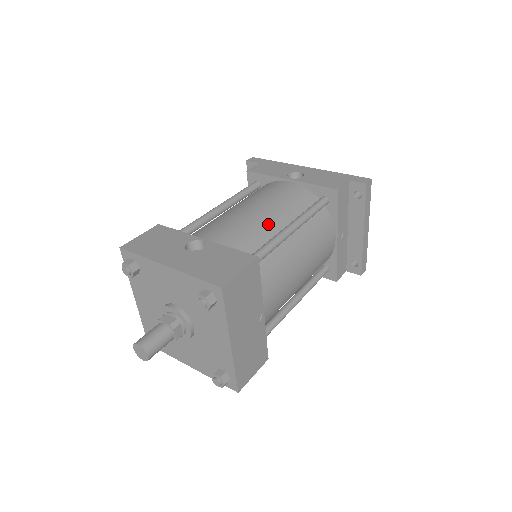
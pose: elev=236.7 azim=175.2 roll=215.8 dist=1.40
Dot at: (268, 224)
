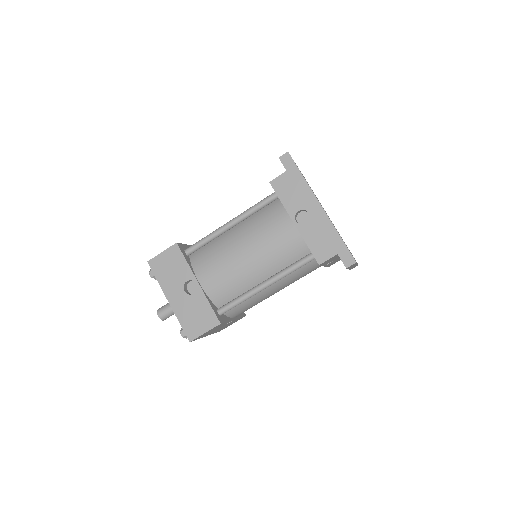
Dot at: (250, 276)
